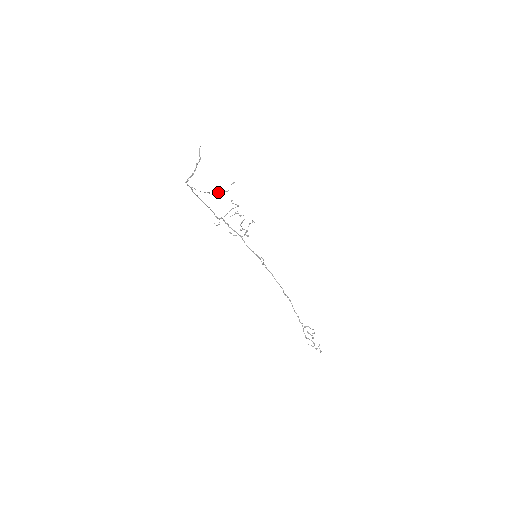
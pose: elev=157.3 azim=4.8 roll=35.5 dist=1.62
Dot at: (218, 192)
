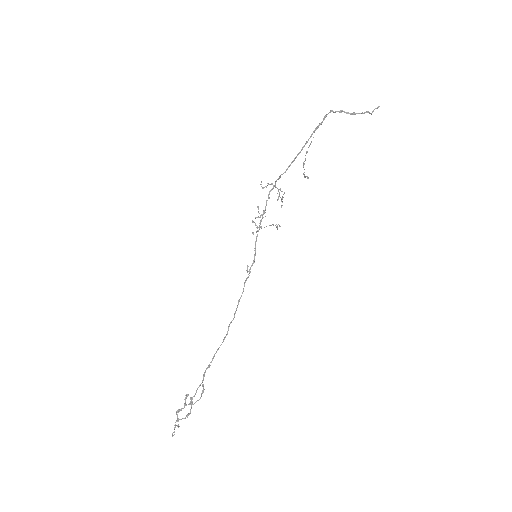
Dot at: (304, 163)
